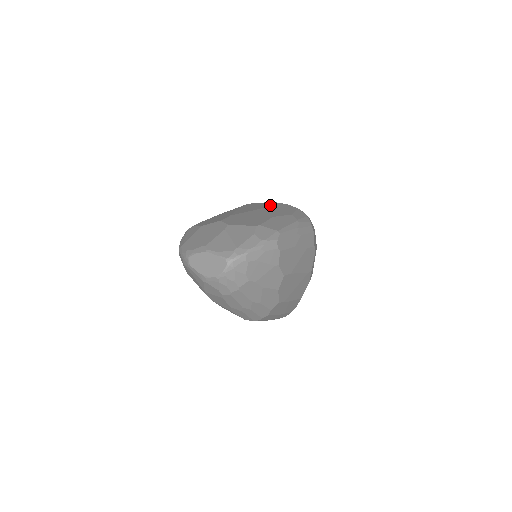
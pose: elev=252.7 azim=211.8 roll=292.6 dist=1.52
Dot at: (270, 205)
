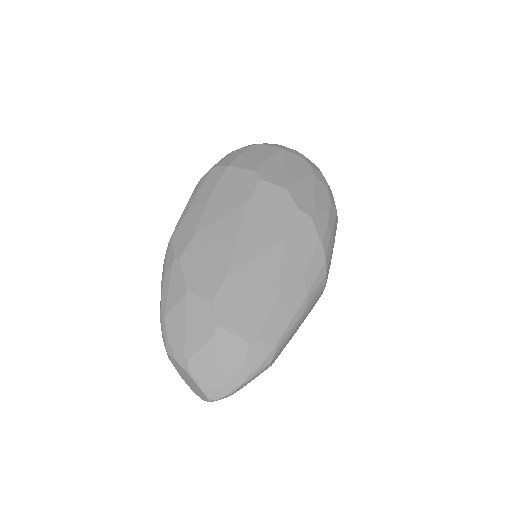
Dot at: (284, 228)
